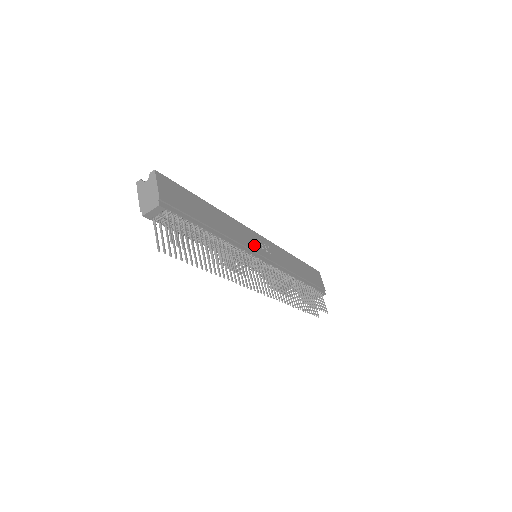
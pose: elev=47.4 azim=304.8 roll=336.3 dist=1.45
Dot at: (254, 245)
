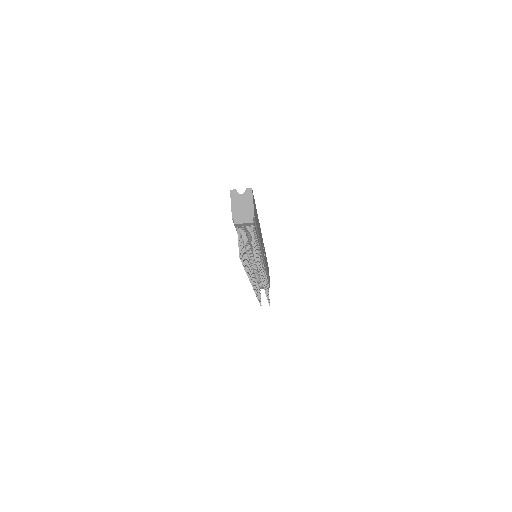
Dot at: occluded
